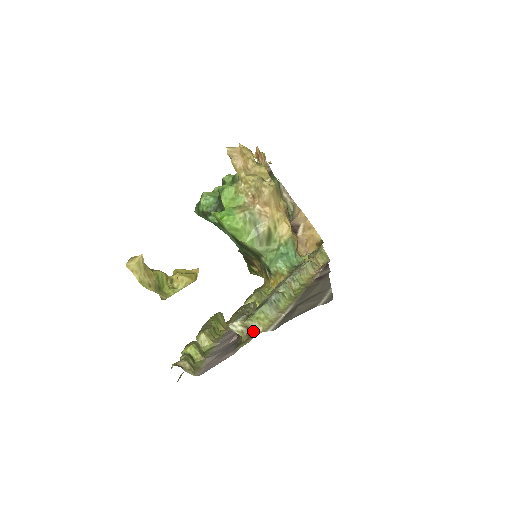
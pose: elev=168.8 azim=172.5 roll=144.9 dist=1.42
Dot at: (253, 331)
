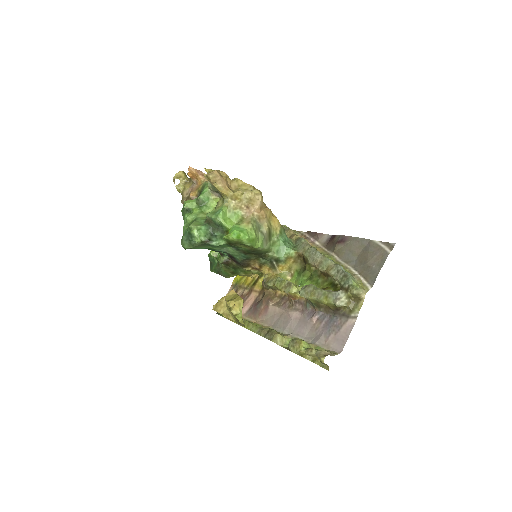
Dot at: (361, 295)
